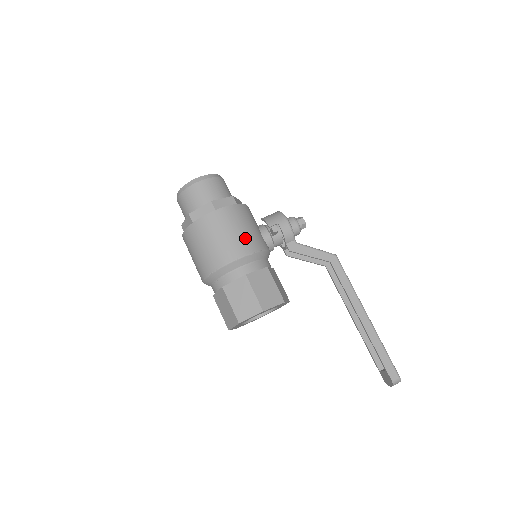
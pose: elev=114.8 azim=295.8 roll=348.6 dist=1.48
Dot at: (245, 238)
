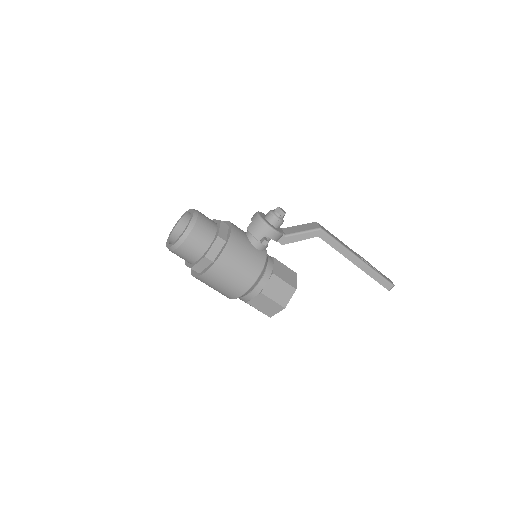
Dot at: (247, 270)
